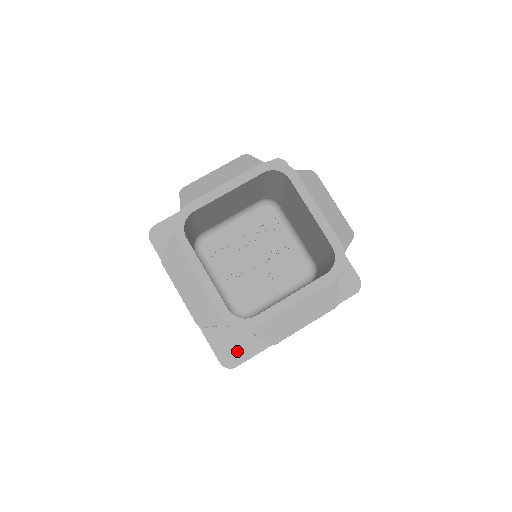
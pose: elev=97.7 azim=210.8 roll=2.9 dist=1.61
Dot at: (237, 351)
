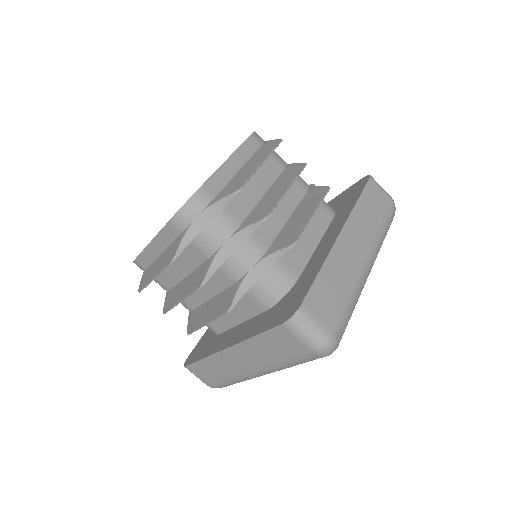
Dot at: (198, 352)
